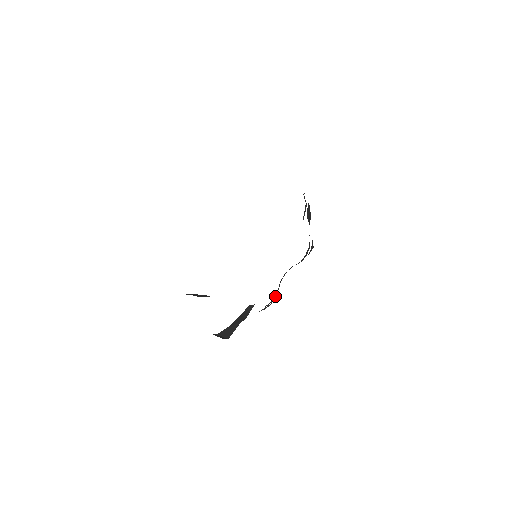
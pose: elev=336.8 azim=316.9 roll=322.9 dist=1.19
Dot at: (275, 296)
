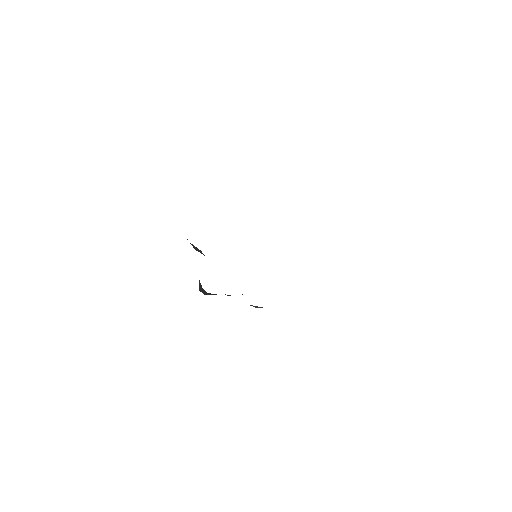
Dot at: occluded
